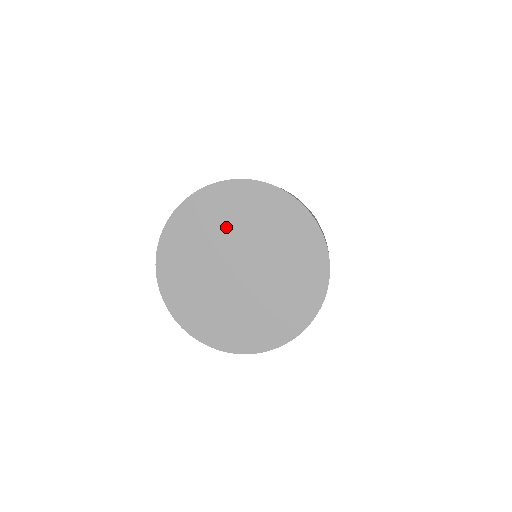
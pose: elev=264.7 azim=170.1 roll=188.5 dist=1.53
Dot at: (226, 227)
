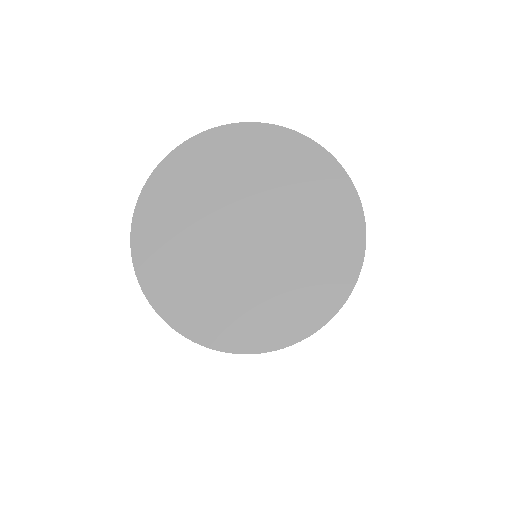
Dot at: (282, 188)
